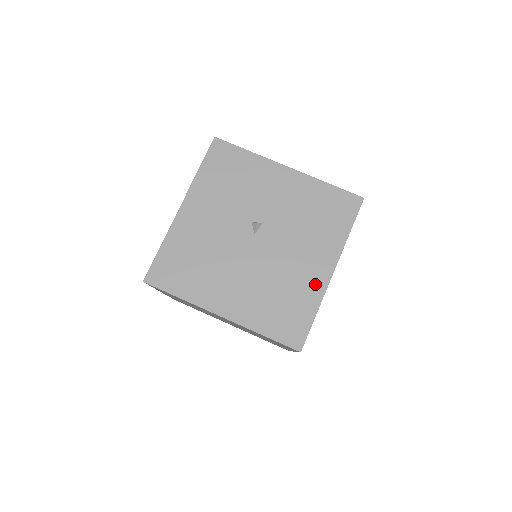
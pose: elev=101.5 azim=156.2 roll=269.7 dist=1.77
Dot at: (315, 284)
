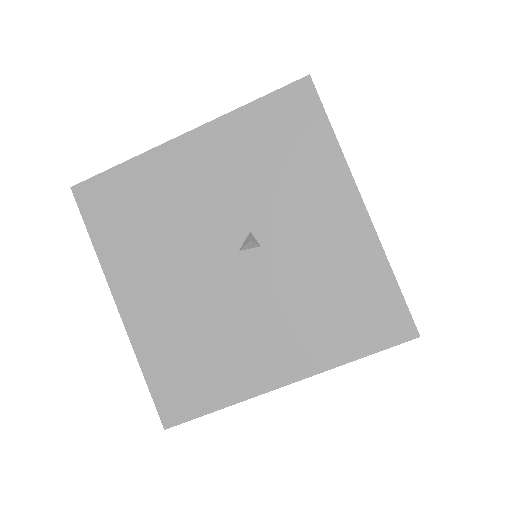
Dot at: (252, 376)
